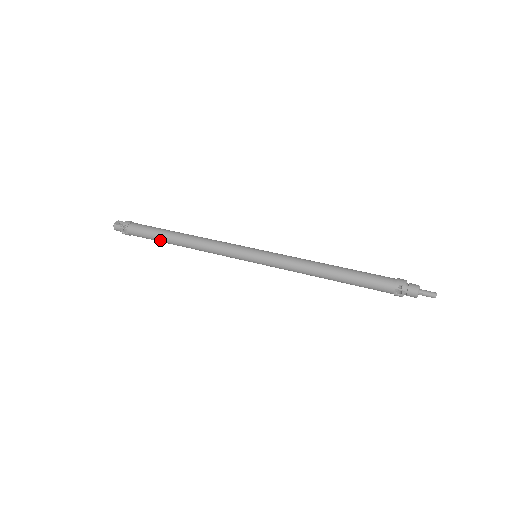
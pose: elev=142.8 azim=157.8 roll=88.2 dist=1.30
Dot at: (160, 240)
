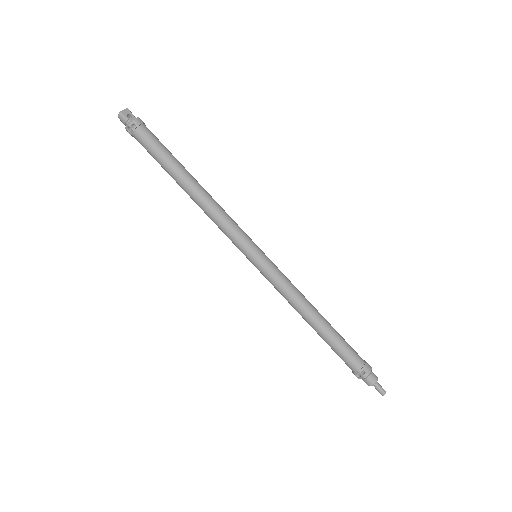
Dot at: (166, 170)
